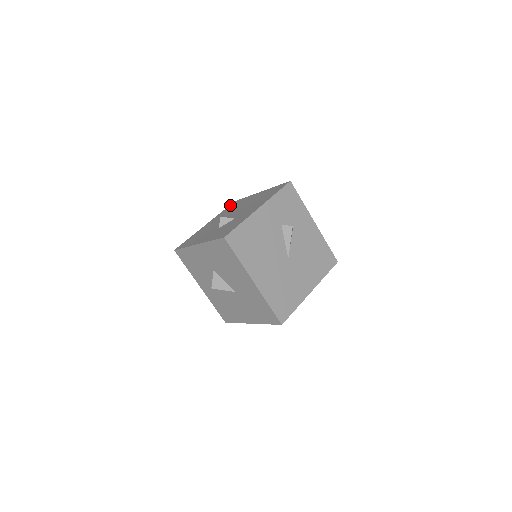
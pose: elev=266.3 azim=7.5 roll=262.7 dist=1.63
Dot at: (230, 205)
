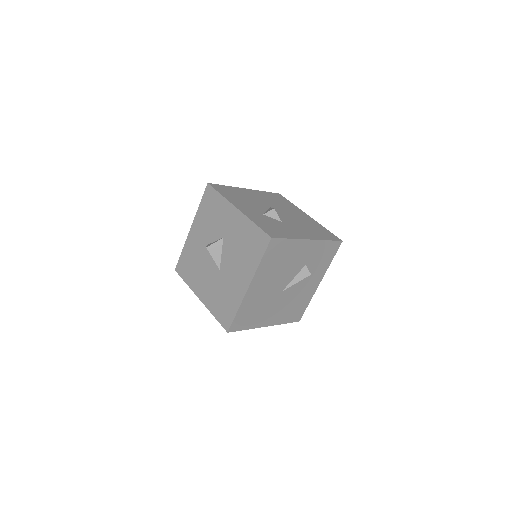
Dot at: (274, 193)
